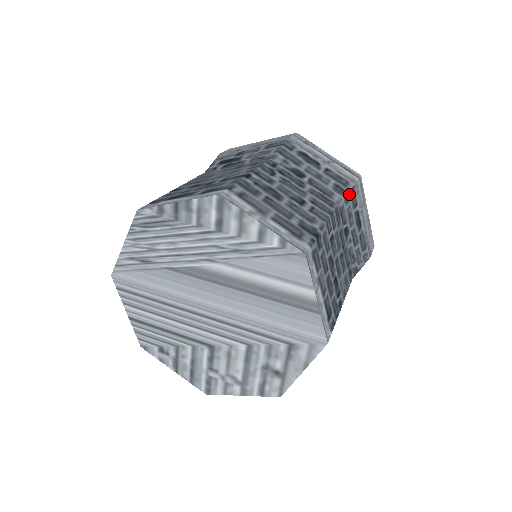
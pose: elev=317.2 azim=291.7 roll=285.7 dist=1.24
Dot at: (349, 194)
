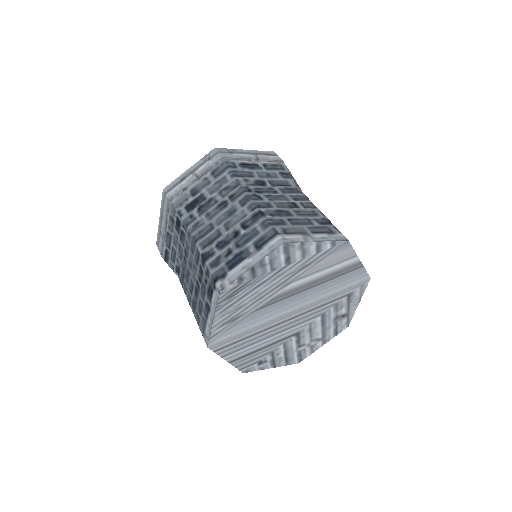
Dot at: (290, 174)
